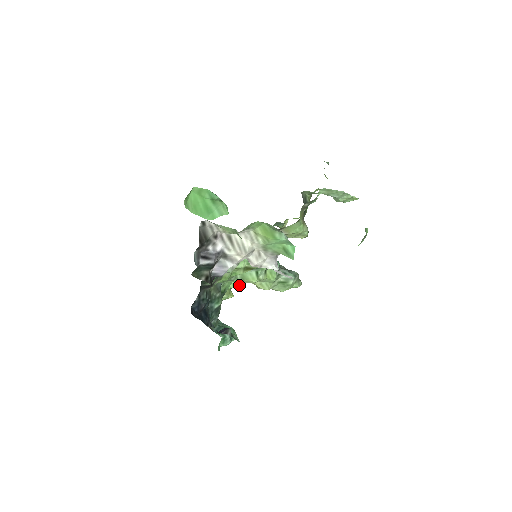
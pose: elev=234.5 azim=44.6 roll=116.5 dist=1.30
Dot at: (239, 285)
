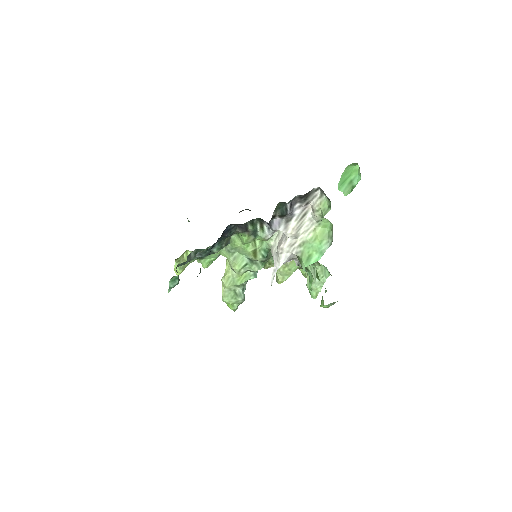
Dot at: (207, 267)
